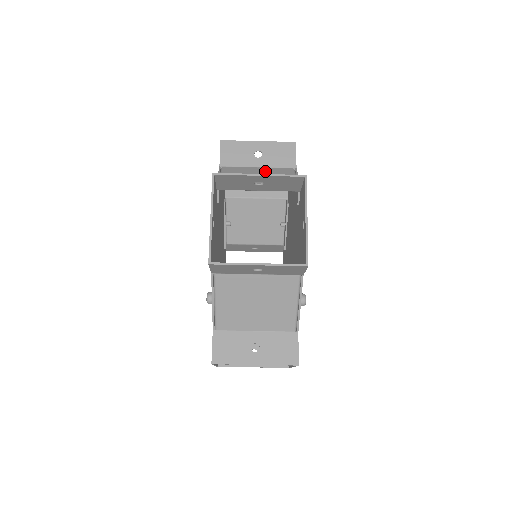
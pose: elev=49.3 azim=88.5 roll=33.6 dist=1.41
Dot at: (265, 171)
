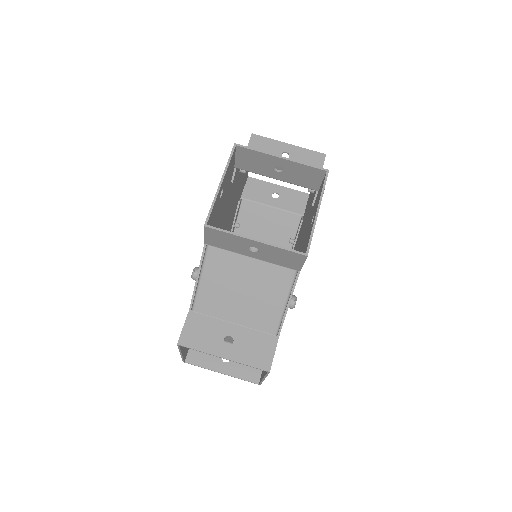
Dot at: occluded
